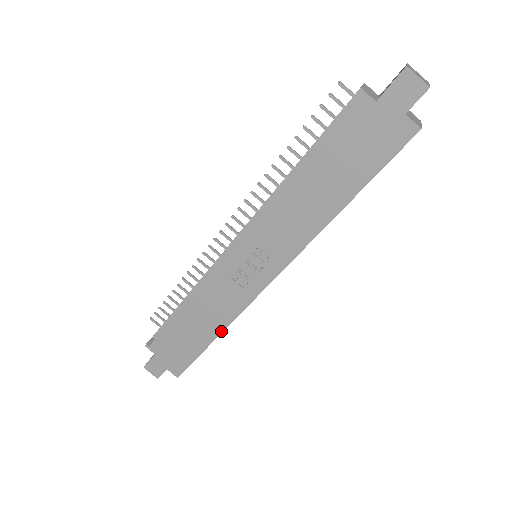
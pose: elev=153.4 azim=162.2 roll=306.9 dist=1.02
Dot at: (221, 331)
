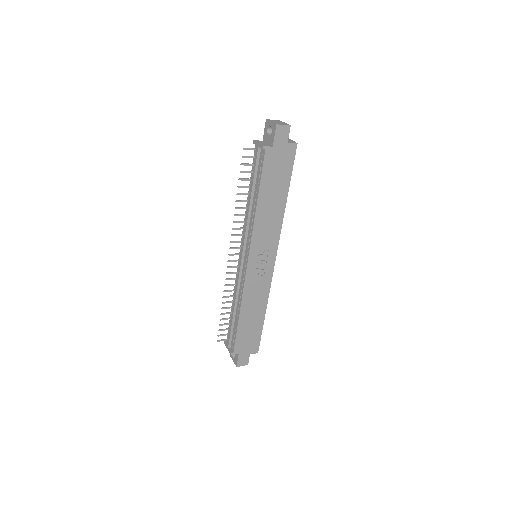
Dot at: (266, 306)
